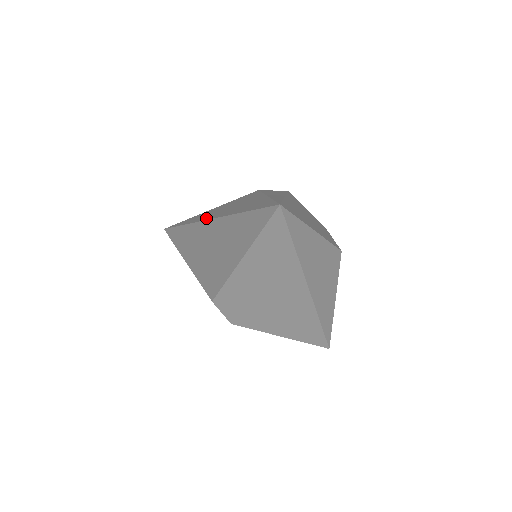
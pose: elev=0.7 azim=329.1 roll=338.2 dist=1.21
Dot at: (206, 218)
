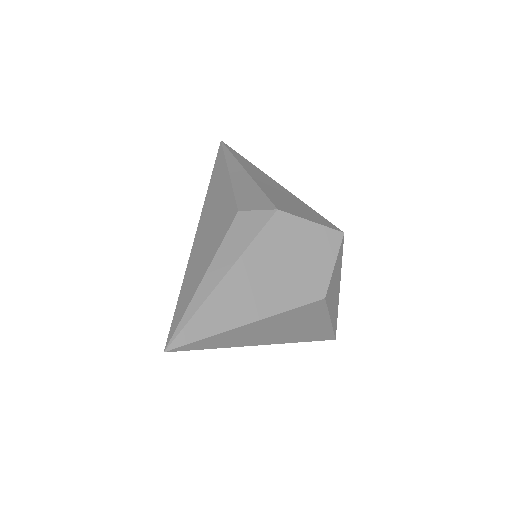
Dot at: (203, 213)
